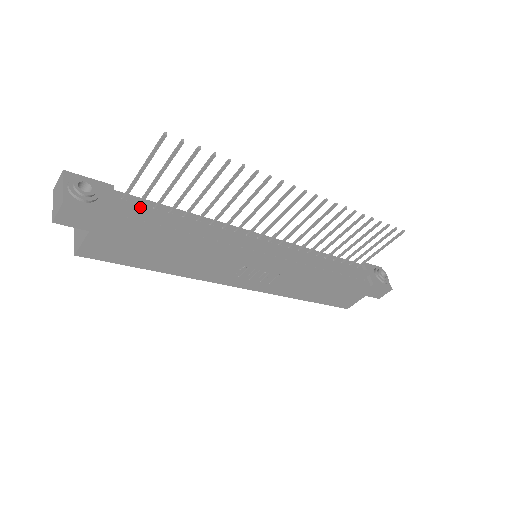
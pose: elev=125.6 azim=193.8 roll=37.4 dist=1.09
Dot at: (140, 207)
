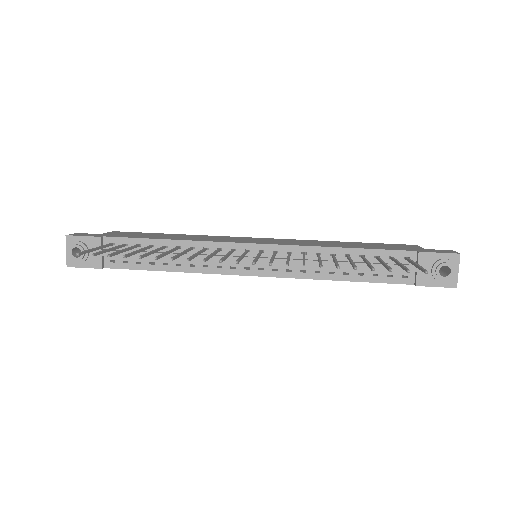
Dot at: (121, 253)
